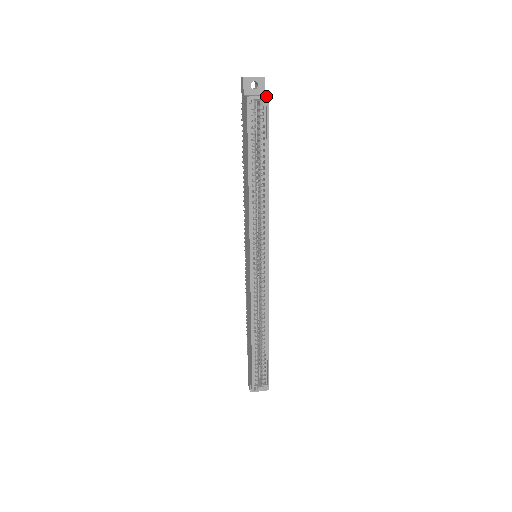
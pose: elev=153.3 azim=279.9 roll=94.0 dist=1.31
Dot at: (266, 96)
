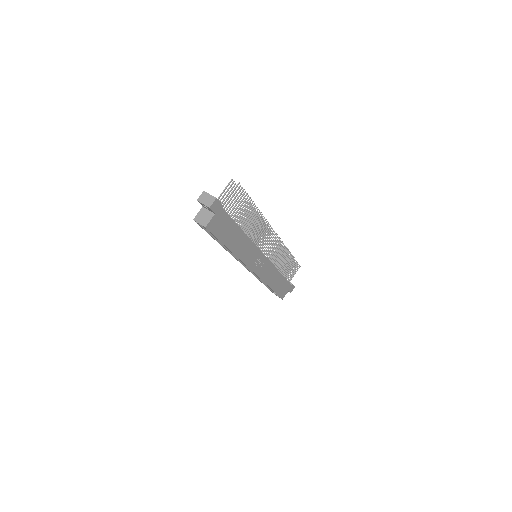
Dot at: (204, 226)
